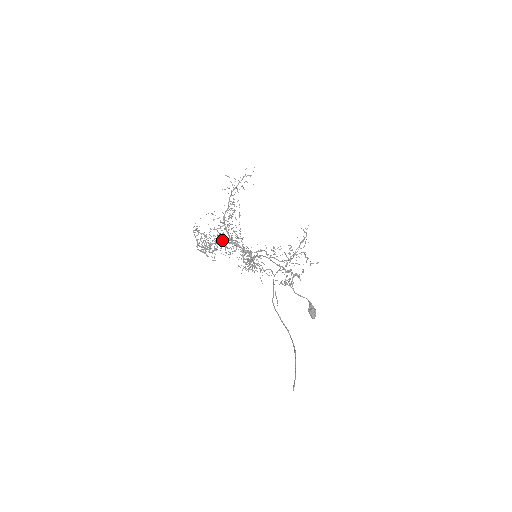
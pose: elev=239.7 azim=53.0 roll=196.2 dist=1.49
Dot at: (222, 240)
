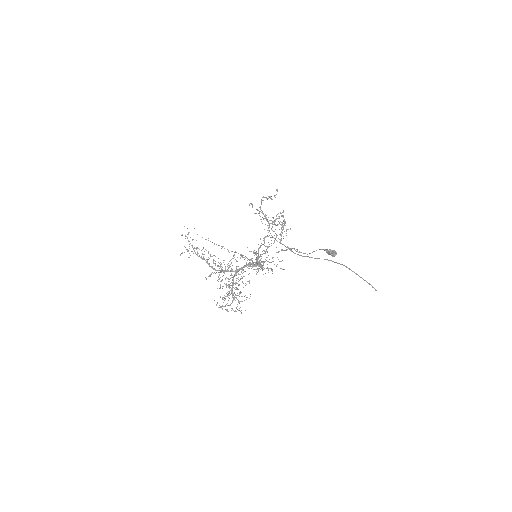
Dot at: (232, 280)
